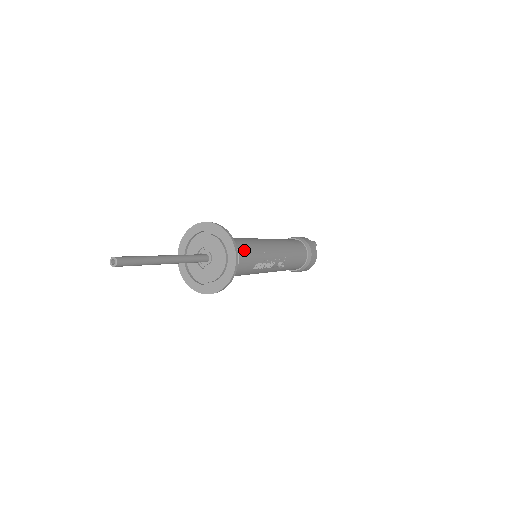
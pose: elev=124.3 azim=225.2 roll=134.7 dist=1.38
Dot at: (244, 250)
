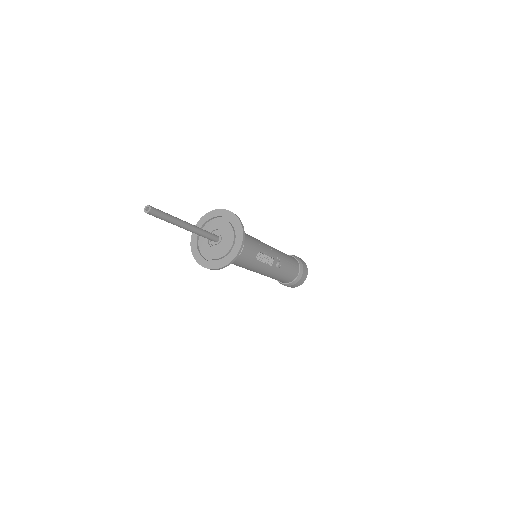
Dot at: (246, 236)
